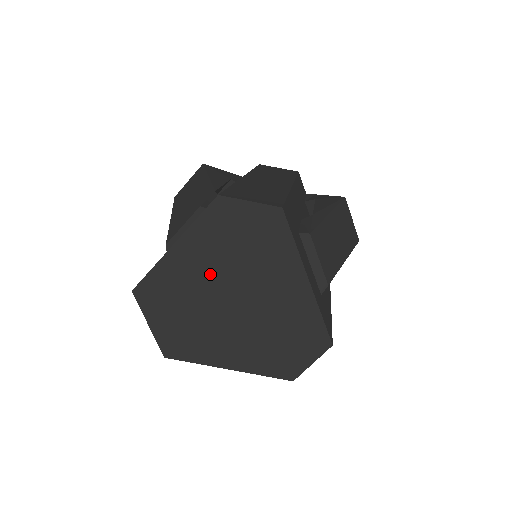
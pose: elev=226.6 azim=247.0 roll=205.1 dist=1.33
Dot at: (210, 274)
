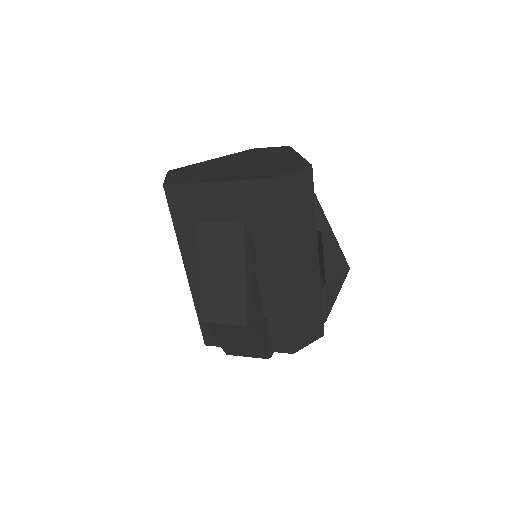
Dot at: (230, 161)
